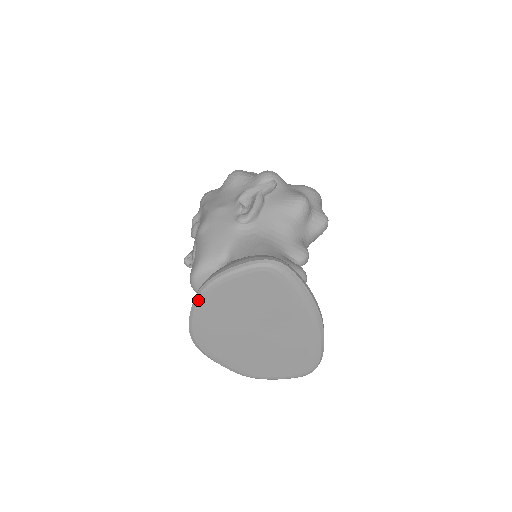
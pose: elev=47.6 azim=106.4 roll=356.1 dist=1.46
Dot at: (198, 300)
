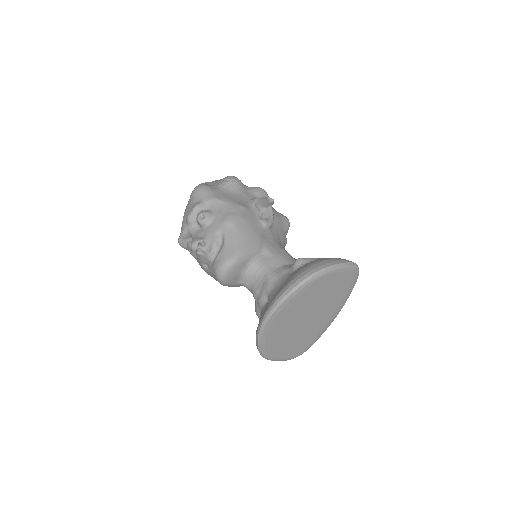
Dot at: (304, 284)
